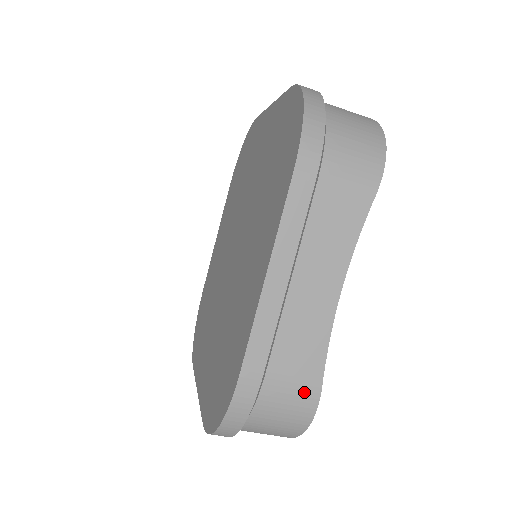
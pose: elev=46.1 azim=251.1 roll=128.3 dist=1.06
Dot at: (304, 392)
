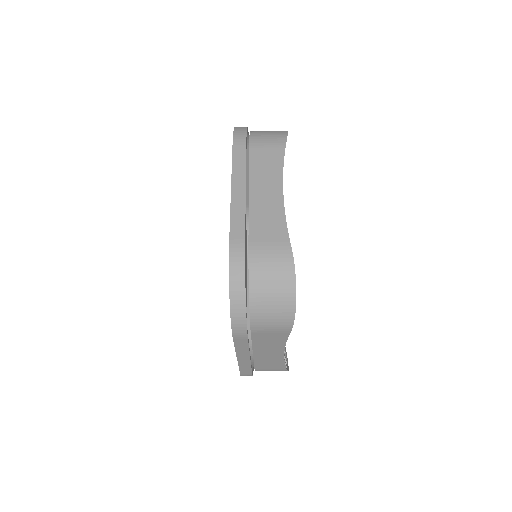
Dot at: (279, 251)
